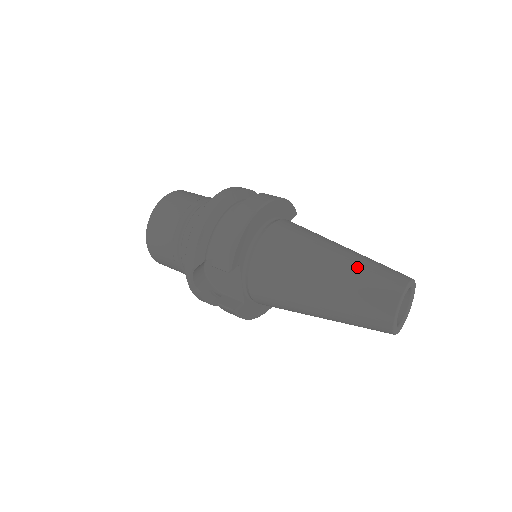
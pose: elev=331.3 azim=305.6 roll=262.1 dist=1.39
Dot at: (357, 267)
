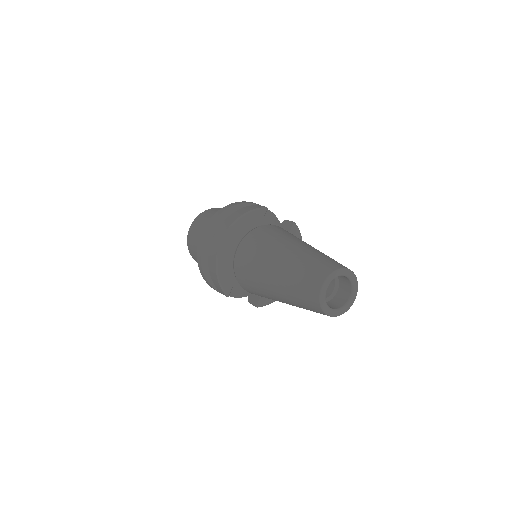
Dot at: (289, 277)
